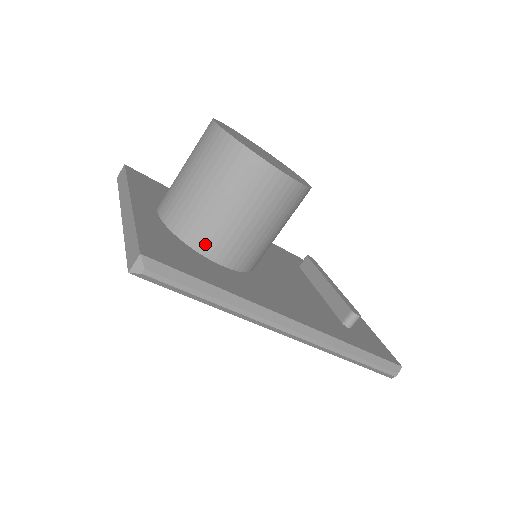
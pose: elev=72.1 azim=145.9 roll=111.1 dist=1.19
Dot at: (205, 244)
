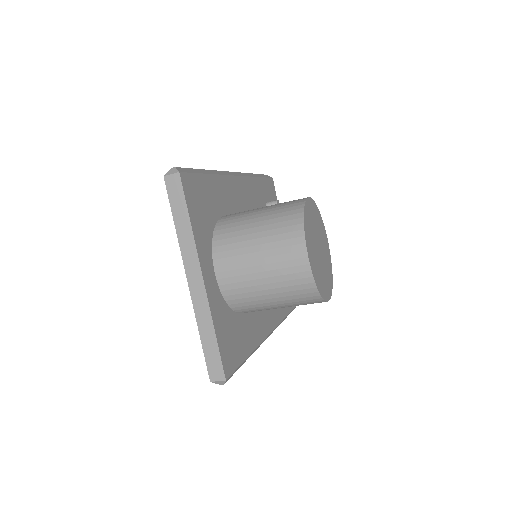
Dot at: (246, 312)
